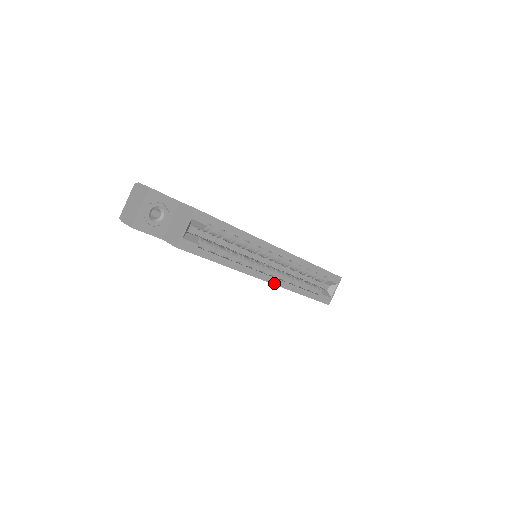
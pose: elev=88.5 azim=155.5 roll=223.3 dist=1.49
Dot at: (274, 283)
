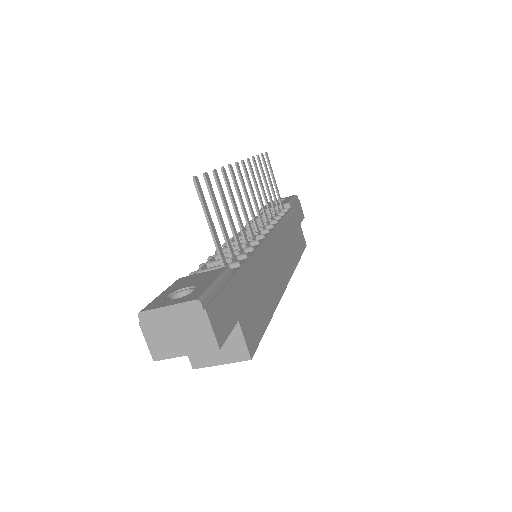
Dot at: occluded
